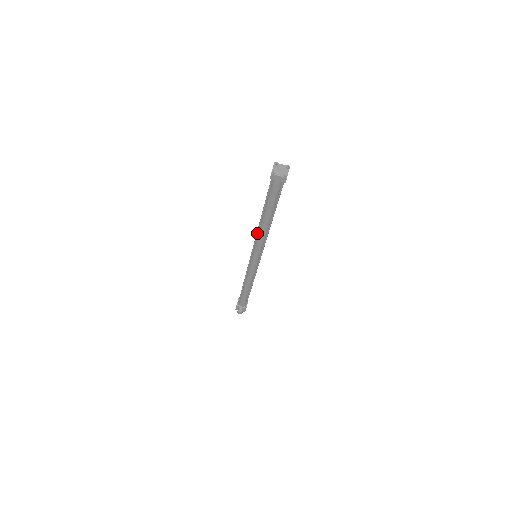
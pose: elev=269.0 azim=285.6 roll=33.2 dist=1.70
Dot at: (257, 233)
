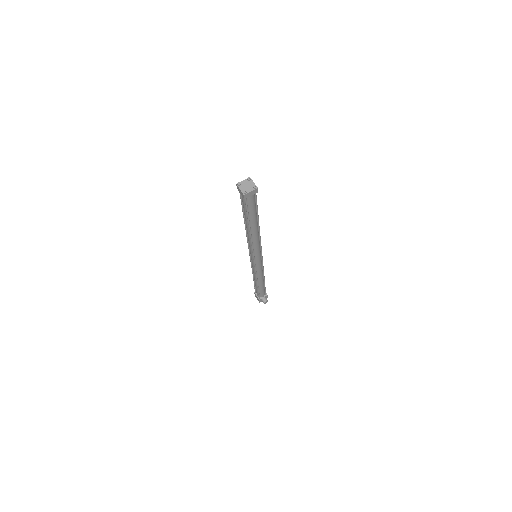
Dot at: (251, 241)
